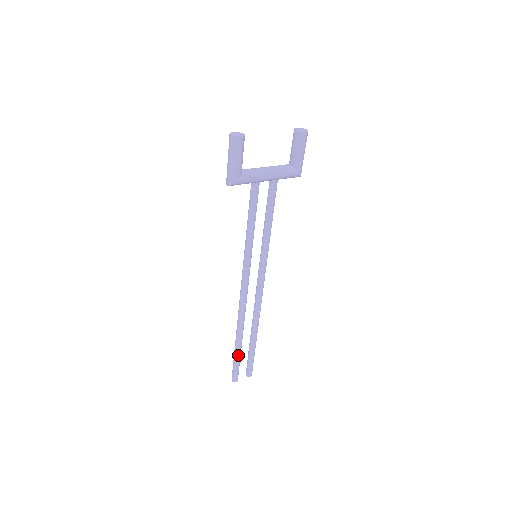
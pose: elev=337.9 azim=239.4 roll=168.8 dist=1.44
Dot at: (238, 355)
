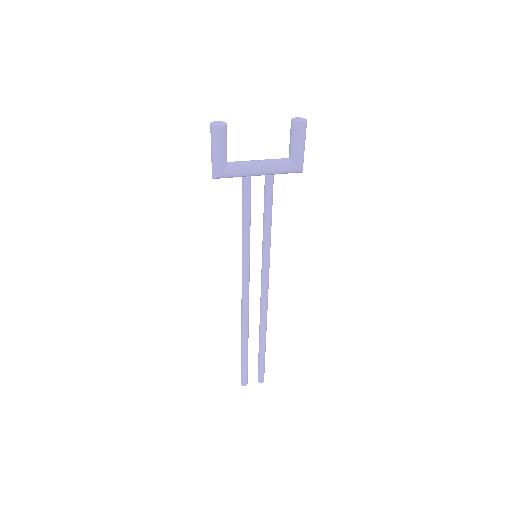
Dot at: (244, 358)
